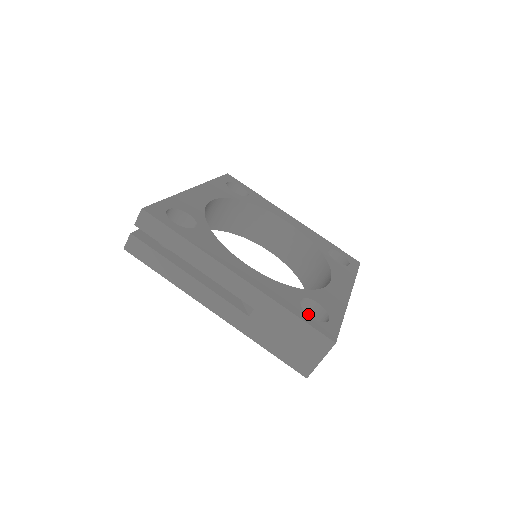
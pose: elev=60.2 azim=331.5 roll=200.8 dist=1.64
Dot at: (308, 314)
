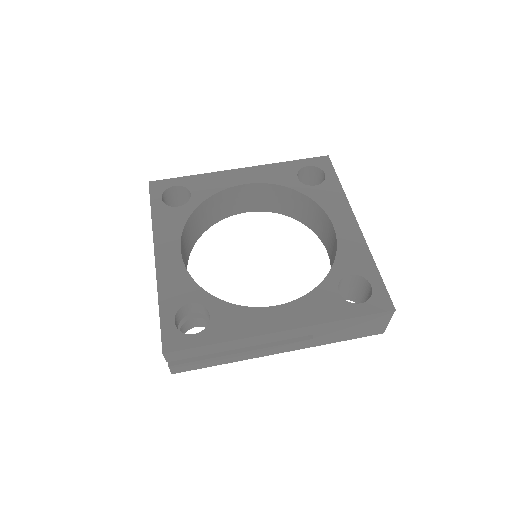
Dot at: (346, 284)
